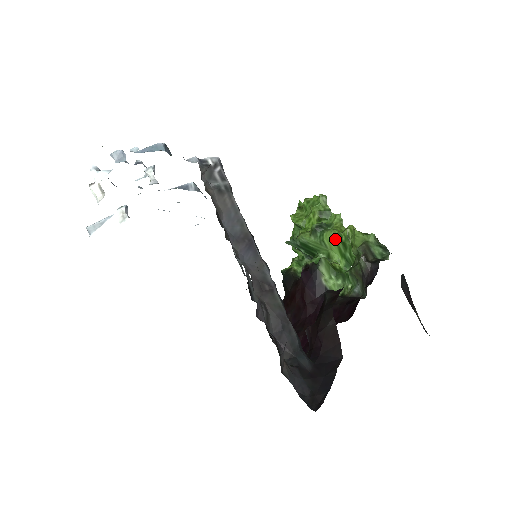
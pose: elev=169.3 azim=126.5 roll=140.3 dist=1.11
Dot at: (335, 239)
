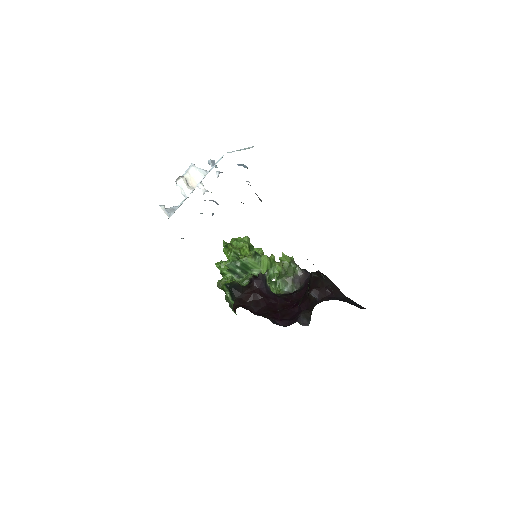
Dot at: (267, 261)
